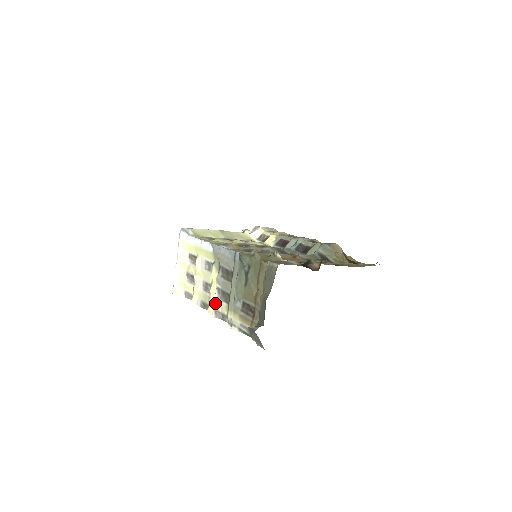
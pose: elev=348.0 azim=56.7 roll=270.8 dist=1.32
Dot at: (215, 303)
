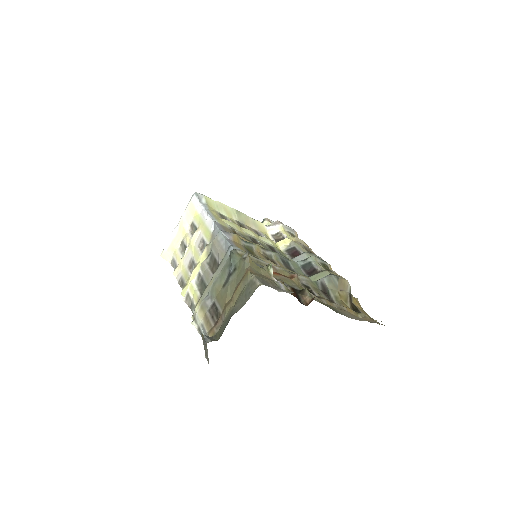
Dot at: (190, 287)
